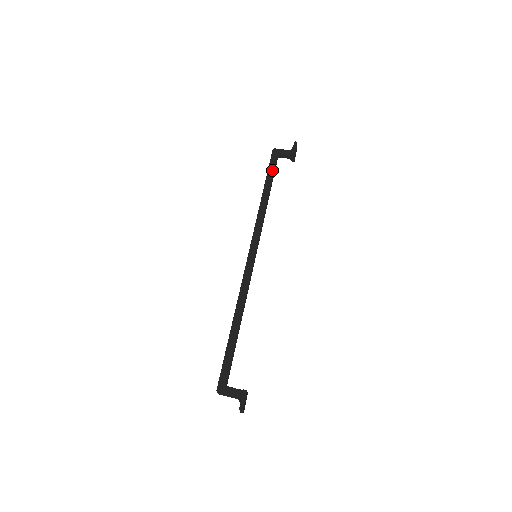
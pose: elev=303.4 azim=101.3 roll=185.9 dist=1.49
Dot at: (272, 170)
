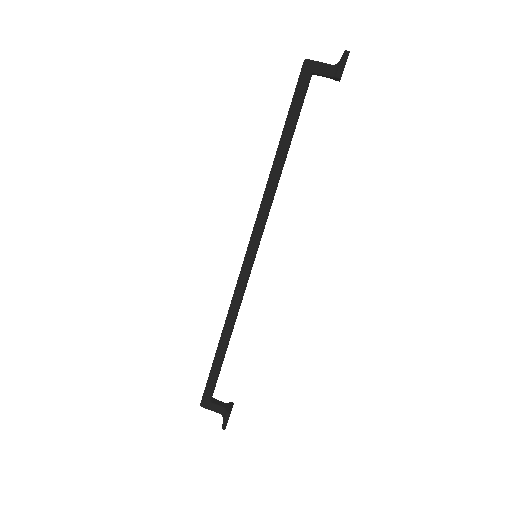
Dot at: (296, 110)
